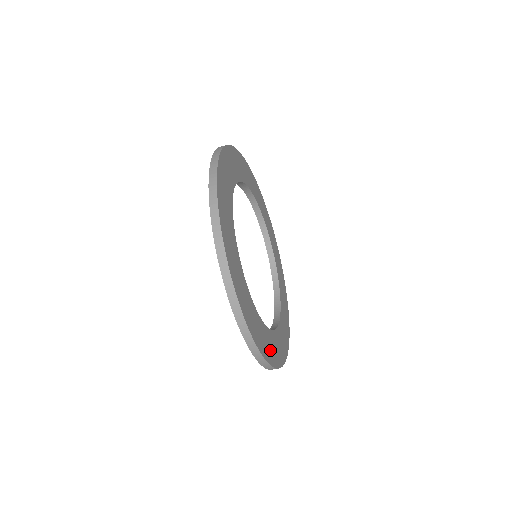
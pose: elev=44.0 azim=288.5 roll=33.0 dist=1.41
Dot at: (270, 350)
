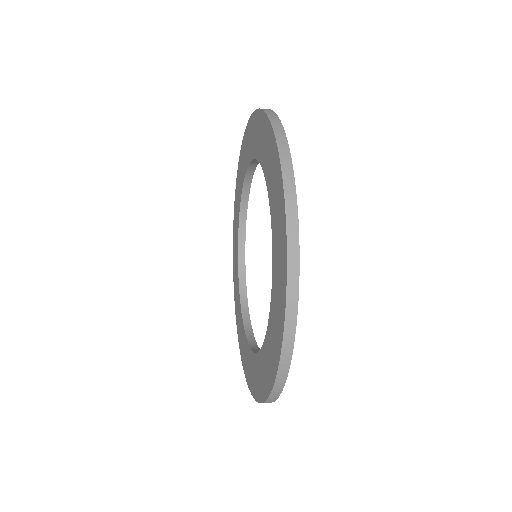
Dot at: occluded
